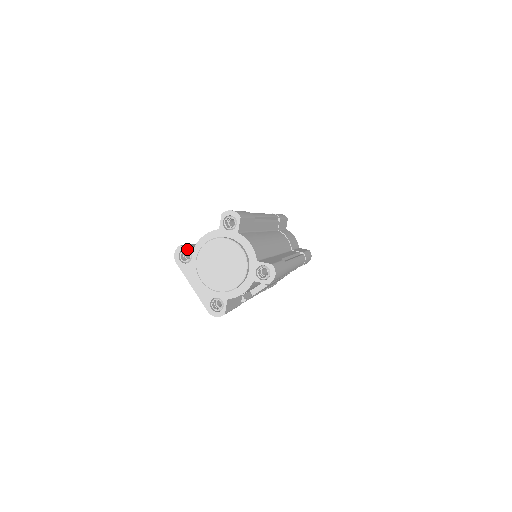
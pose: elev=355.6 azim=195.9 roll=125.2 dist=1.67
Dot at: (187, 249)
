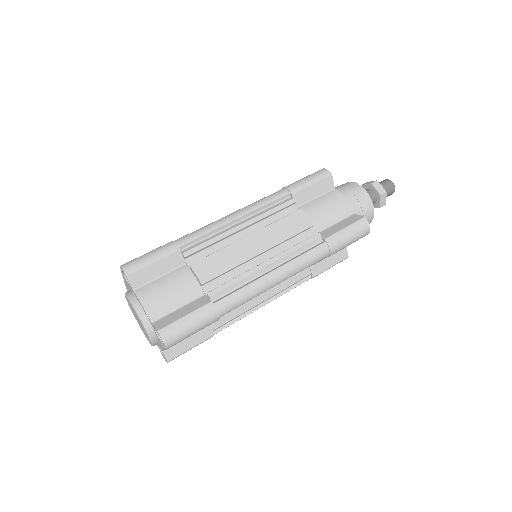
Dot at: (129, 283)
